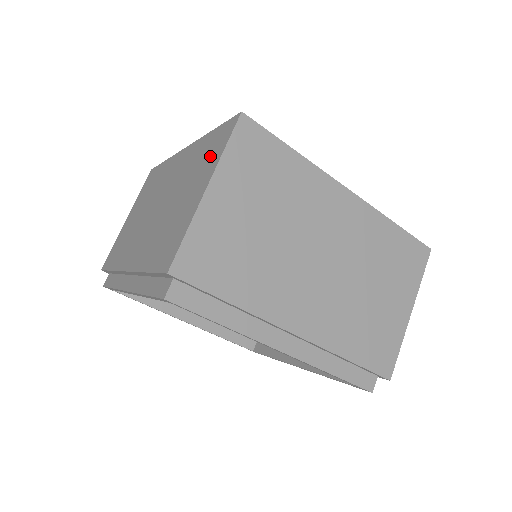
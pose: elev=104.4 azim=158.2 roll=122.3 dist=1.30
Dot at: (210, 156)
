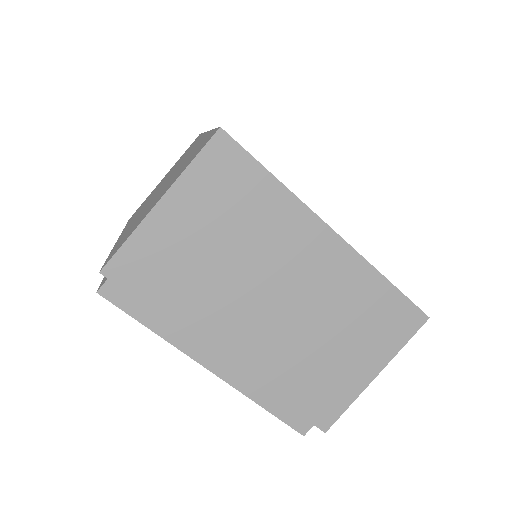
Dot at: (188, 162)
